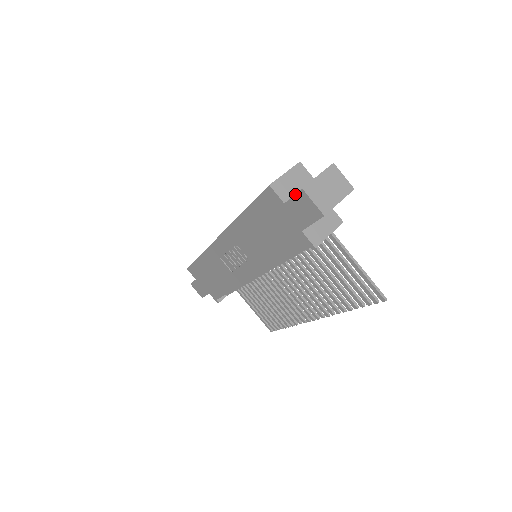
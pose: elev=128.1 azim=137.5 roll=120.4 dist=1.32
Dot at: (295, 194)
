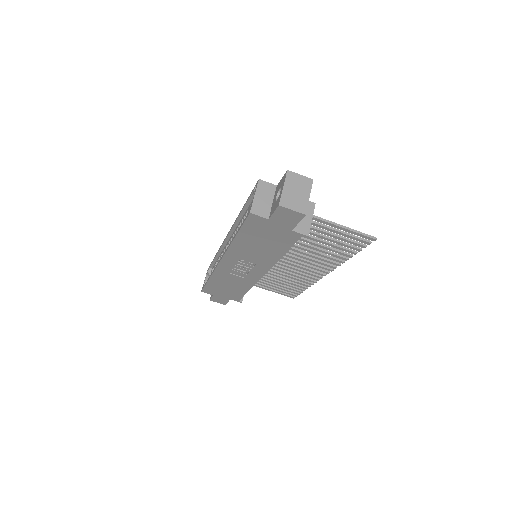
Dot at: (275, 211)
